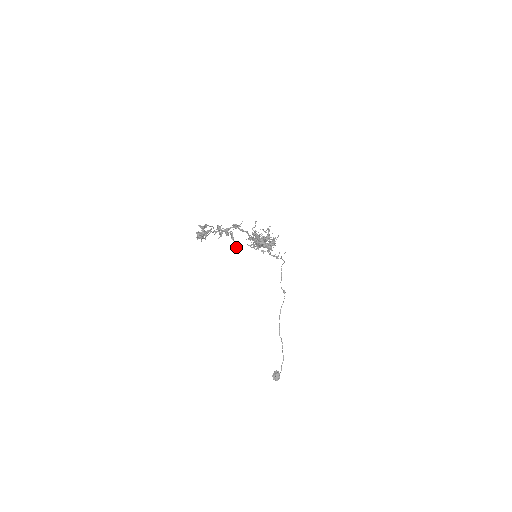
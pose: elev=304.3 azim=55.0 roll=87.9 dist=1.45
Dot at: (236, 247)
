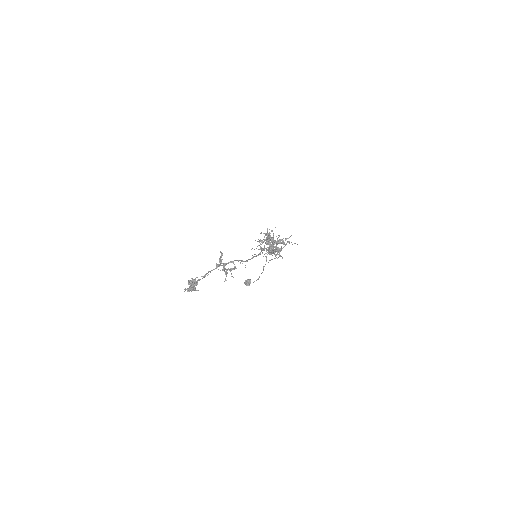
Dot at: (226, 280)
